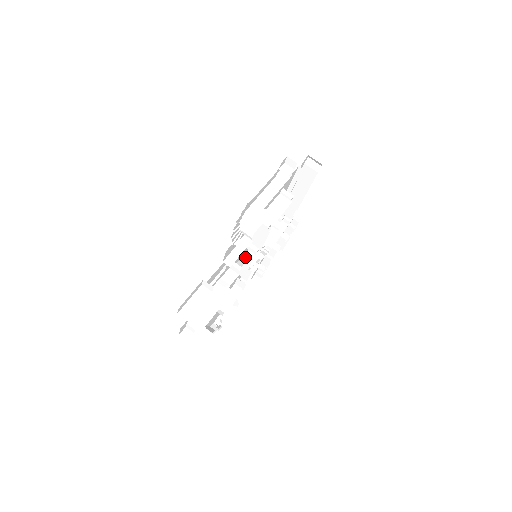
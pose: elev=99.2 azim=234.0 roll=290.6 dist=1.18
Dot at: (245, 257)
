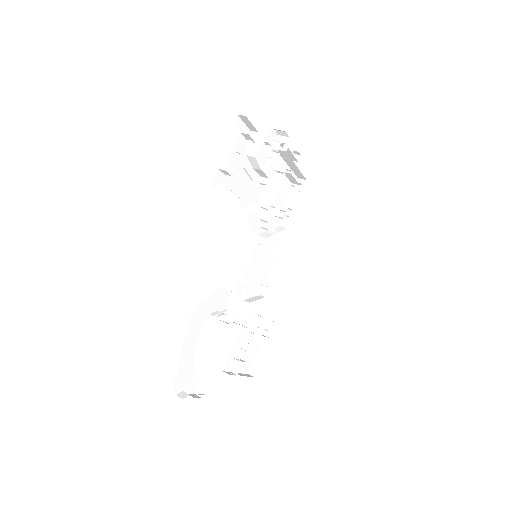
Dot at: (266, 183)
